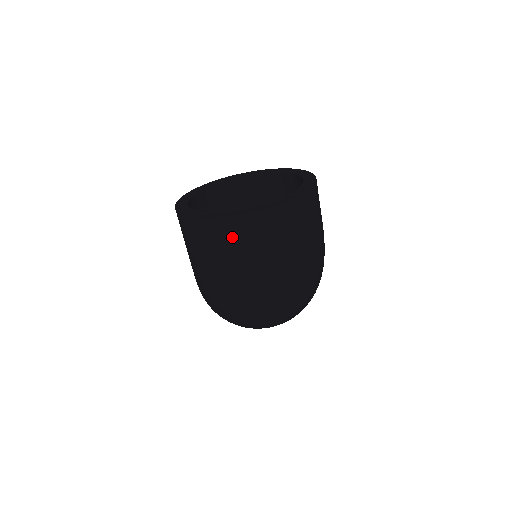
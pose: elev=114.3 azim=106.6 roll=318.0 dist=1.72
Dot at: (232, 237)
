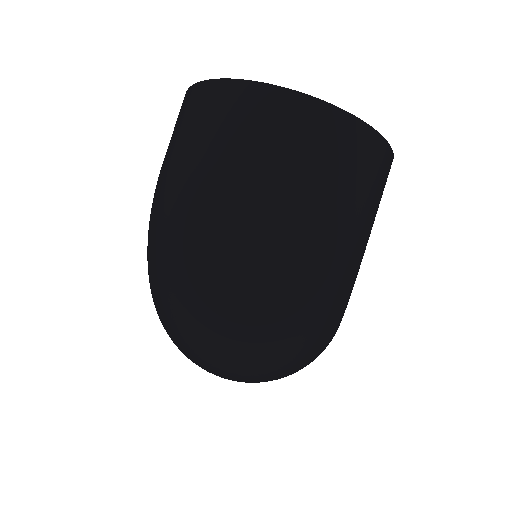
Dot at: (213, 112)
